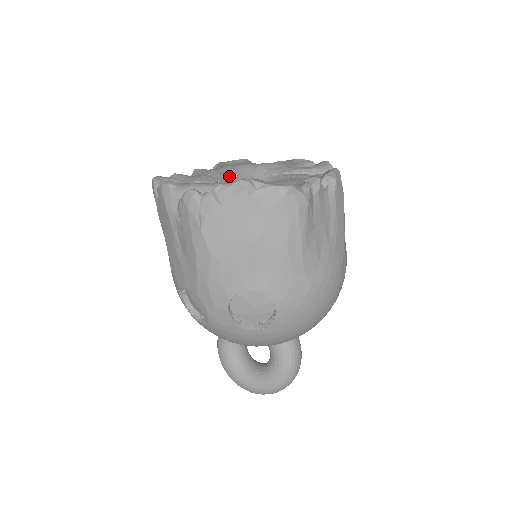
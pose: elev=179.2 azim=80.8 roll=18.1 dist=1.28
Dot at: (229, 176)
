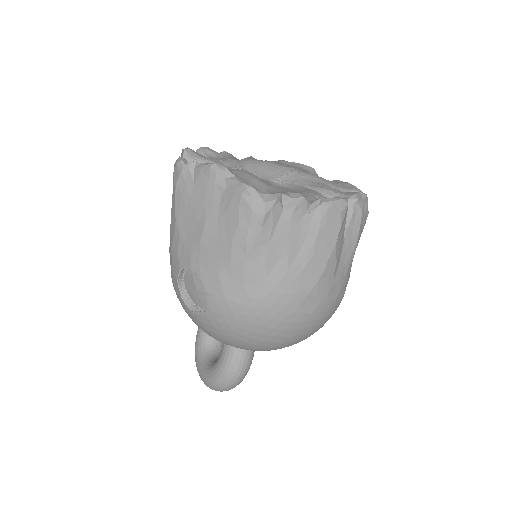
Dot at: (258, 169)
